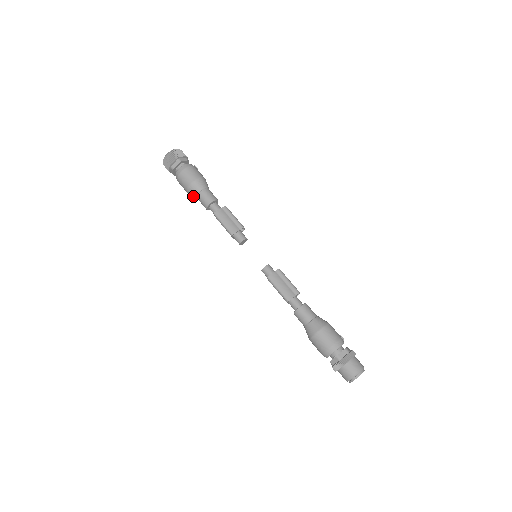
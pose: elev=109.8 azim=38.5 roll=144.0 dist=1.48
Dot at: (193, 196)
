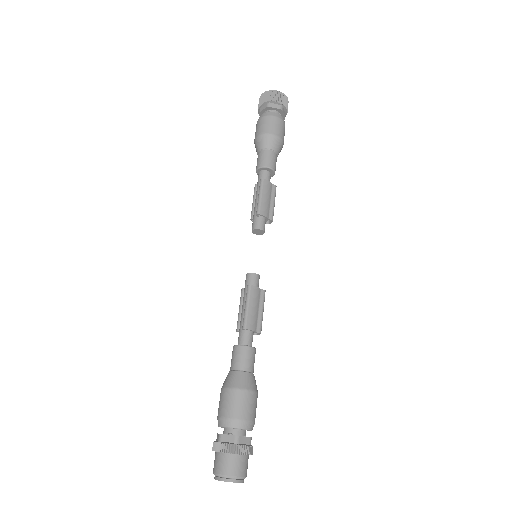
Dot at: (258, 145)
